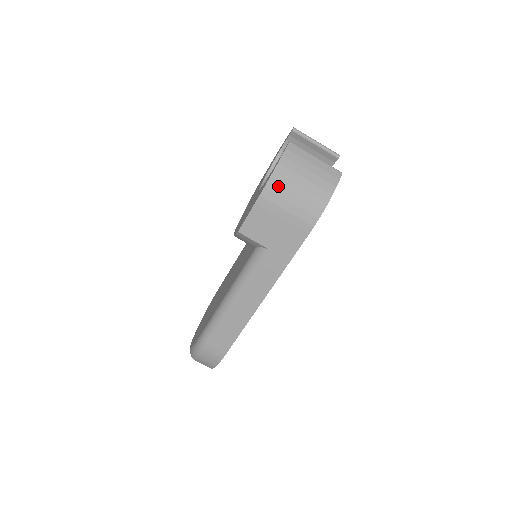
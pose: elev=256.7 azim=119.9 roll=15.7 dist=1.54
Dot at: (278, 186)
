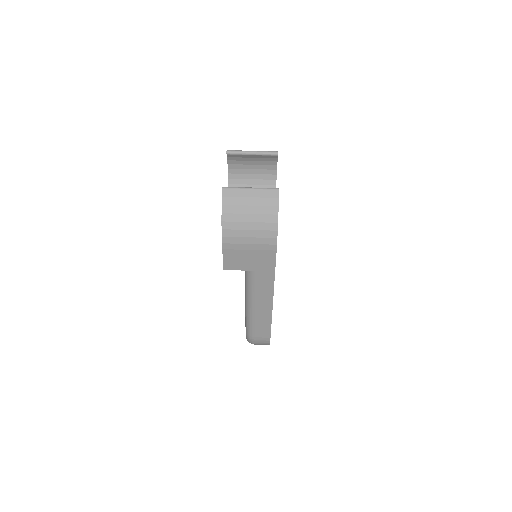
Dot at: (231, 231)
